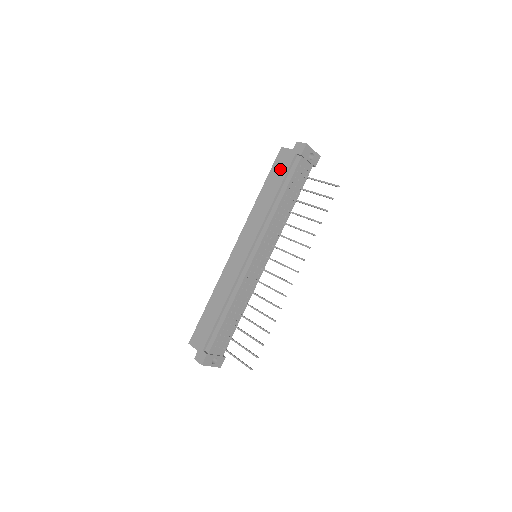
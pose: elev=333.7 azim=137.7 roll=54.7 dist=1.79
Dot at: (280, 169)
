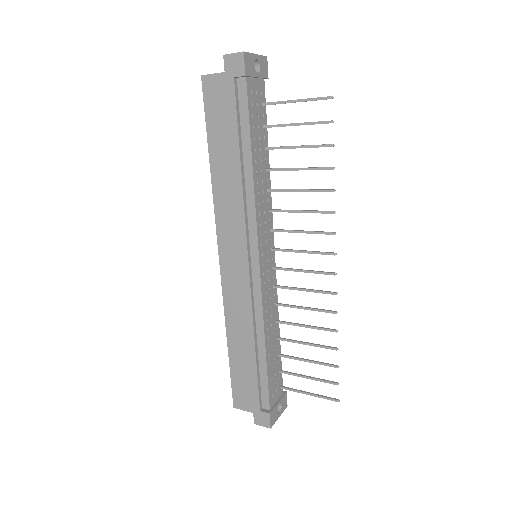
Dot at: (222, 115)
